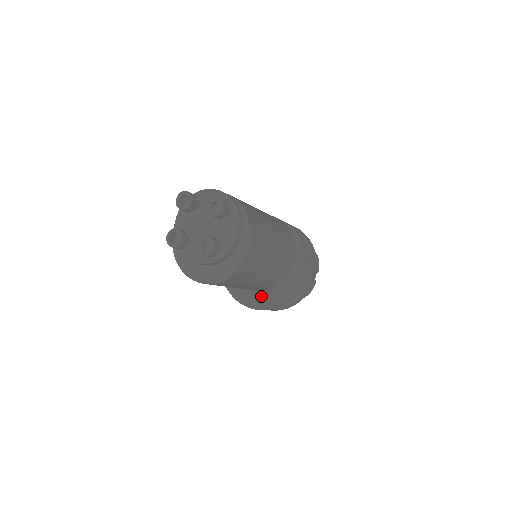
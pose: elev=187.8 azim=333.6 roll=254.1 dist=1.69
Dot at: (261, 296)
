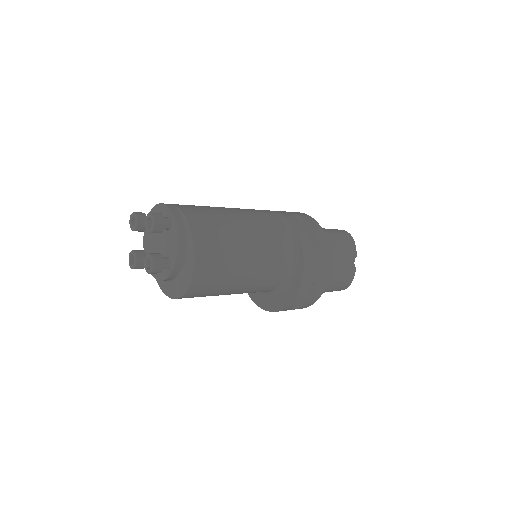
Dot at: (272, 297)
